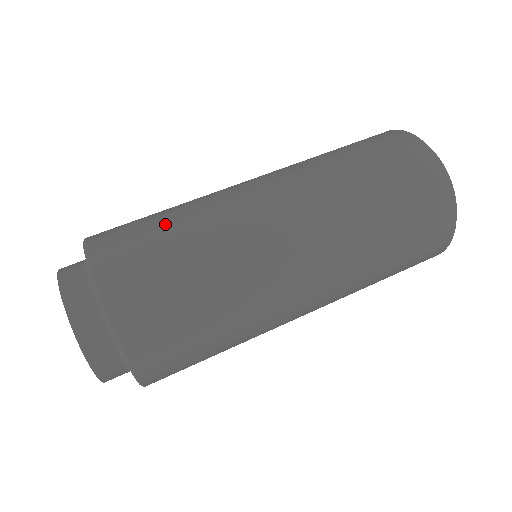
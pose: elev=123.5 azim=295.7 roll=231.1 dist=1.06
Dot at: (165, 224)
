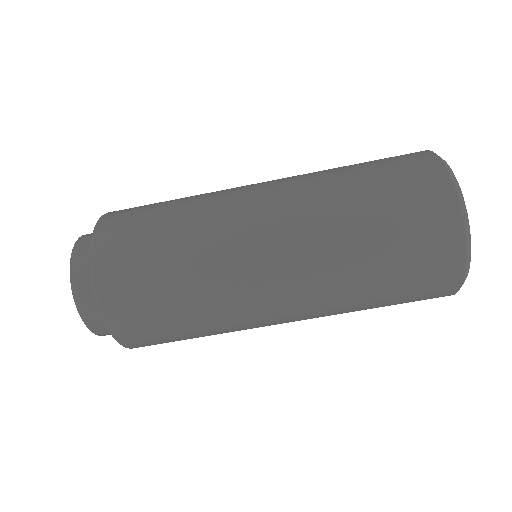
Dot at: (167, 280)
